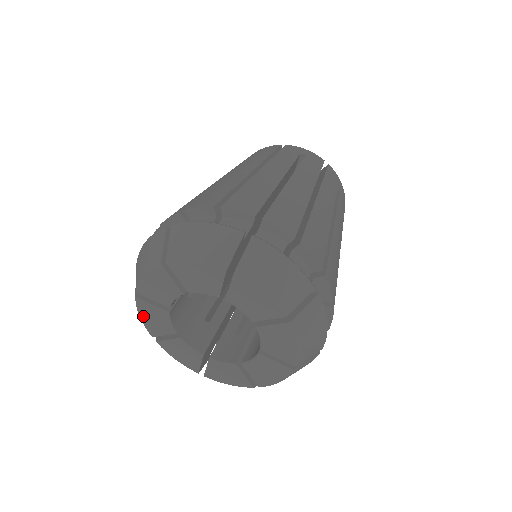
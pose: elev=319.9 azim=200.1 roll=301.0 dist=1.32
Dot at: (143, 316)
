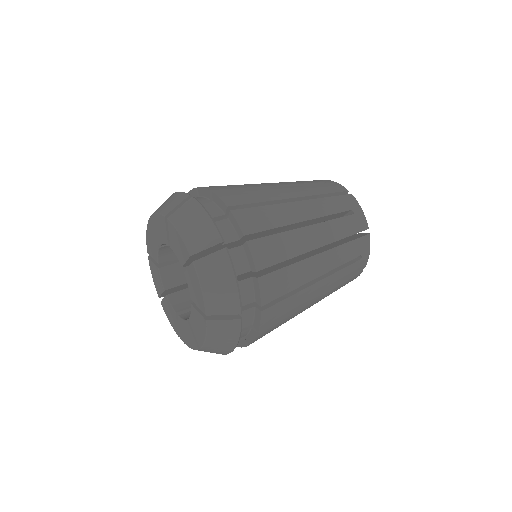
Dot at: (148, 235)
